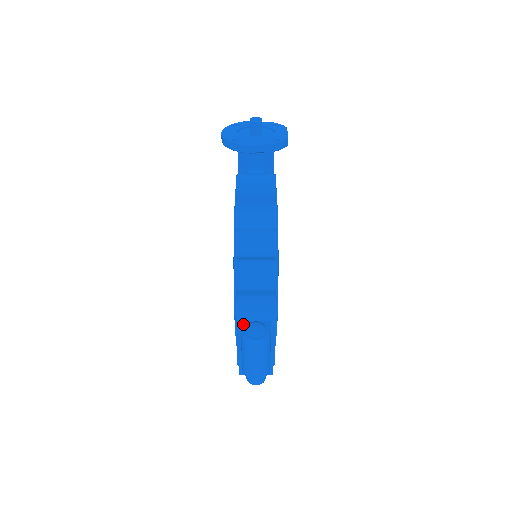
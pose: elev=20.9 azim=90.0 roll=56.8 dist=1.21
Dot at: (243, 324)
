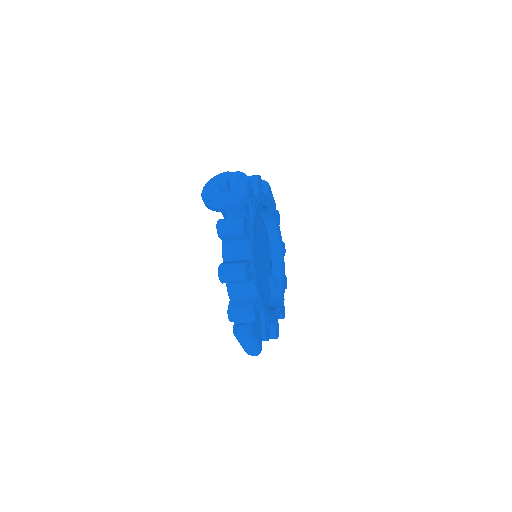
Dot at: (234, 325)
